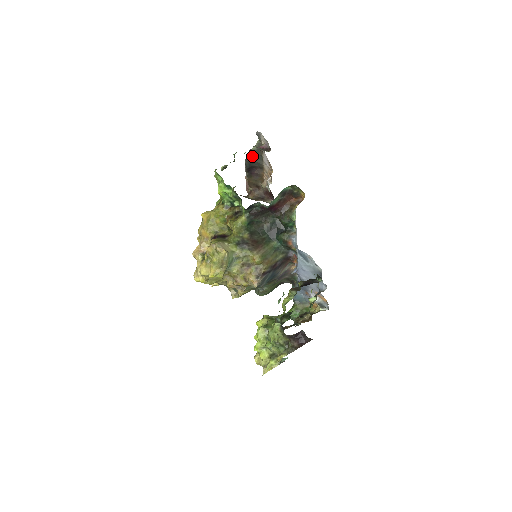
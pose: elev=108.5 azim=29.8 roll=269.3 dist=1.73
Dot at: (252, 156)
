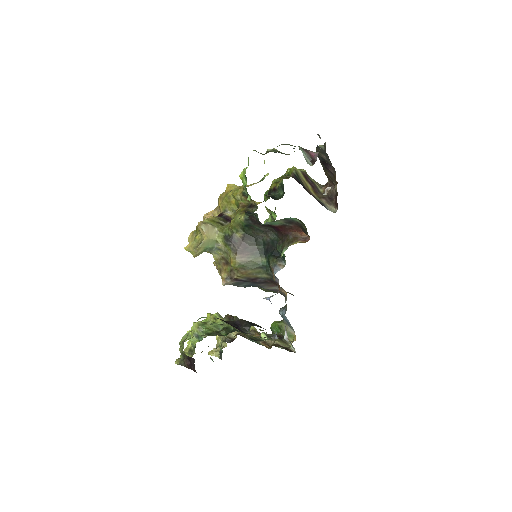
Dot at: (322, 153)
